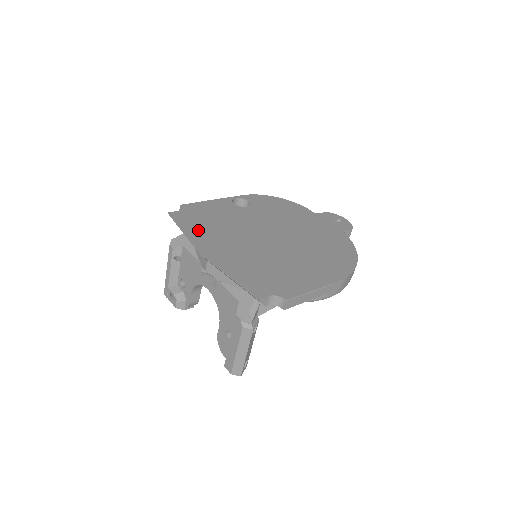
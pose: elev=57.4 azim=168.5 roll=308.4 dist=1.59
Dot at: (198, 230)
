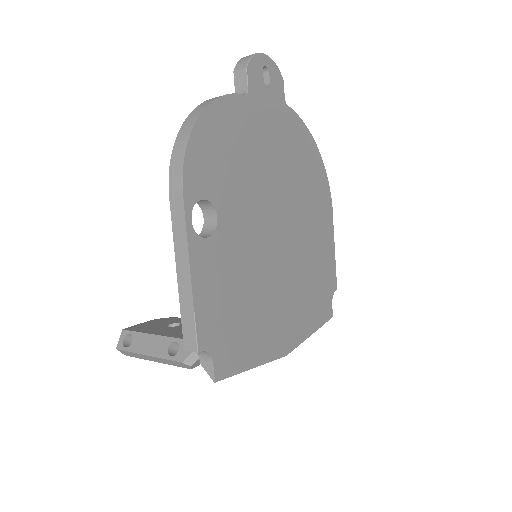
Dot at: (256, 343)
